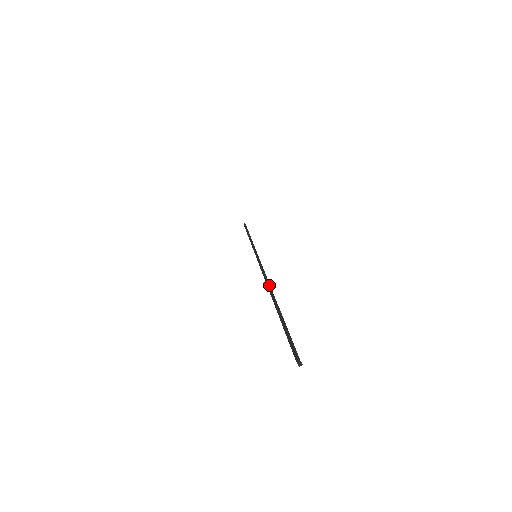
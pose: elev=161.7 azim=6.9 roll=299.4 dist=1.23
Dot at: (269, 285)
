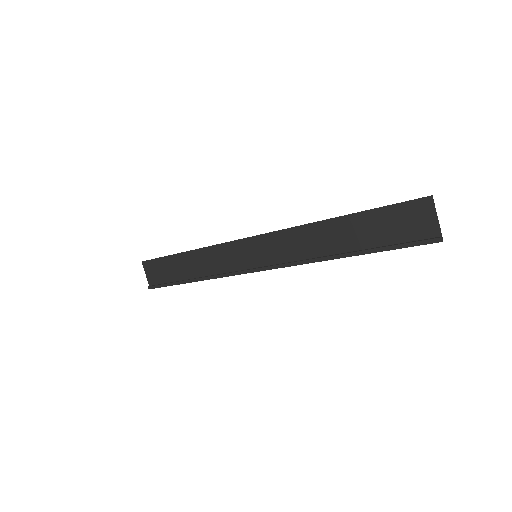
Dot at: (303, 260)
